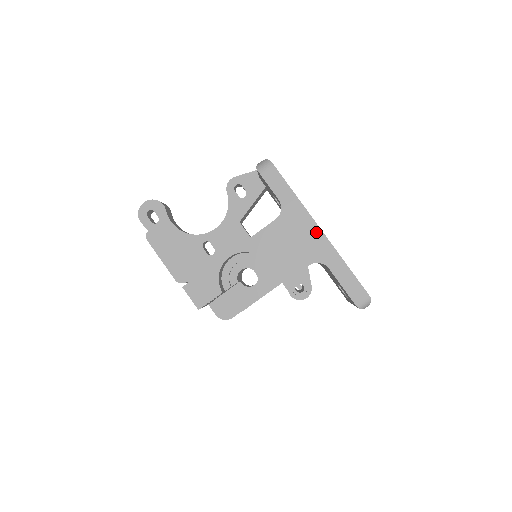
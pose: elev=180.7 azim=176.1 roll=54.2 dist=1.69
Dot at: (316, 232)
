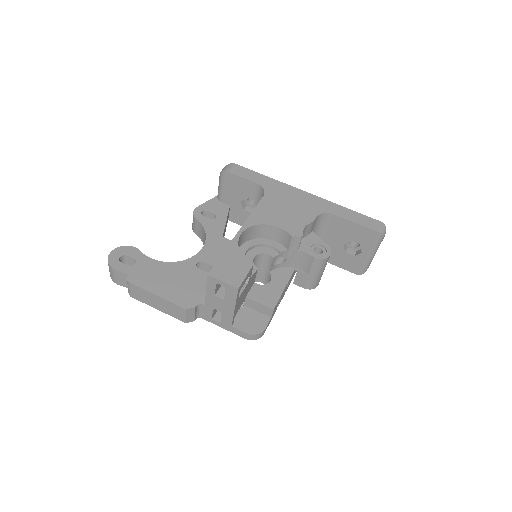
Dot at: (303, 194)
